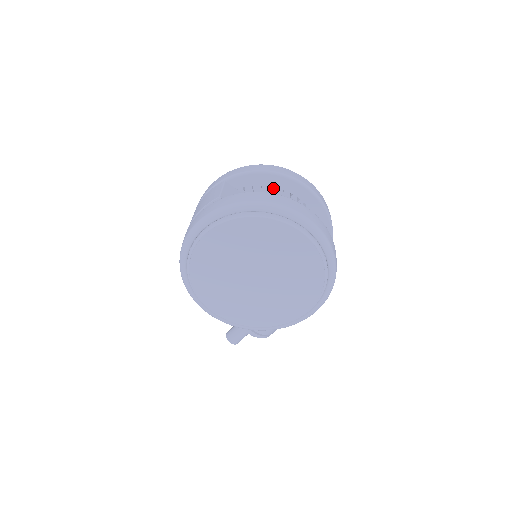
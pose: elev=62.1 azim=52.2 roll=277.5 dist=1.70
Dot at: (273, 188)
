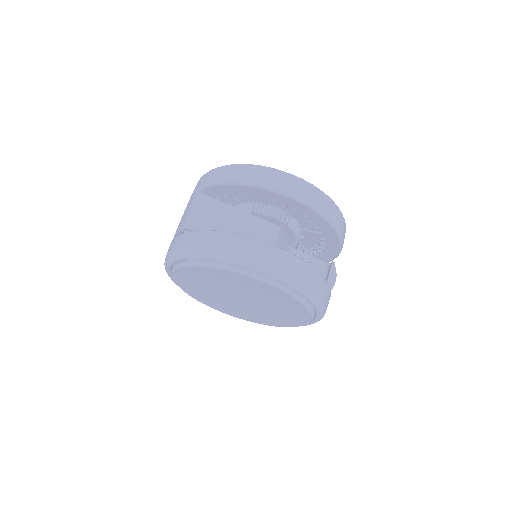
Dot at: occluded
